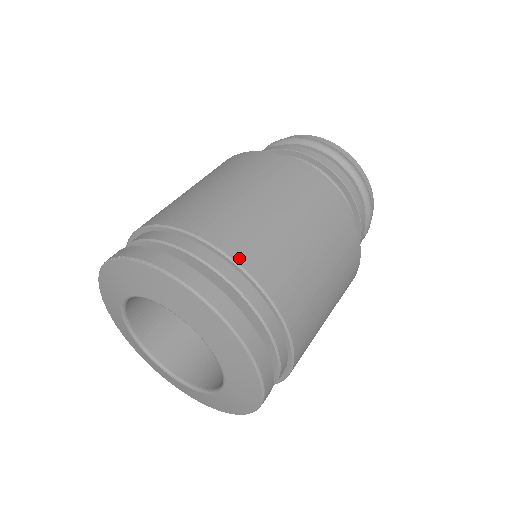
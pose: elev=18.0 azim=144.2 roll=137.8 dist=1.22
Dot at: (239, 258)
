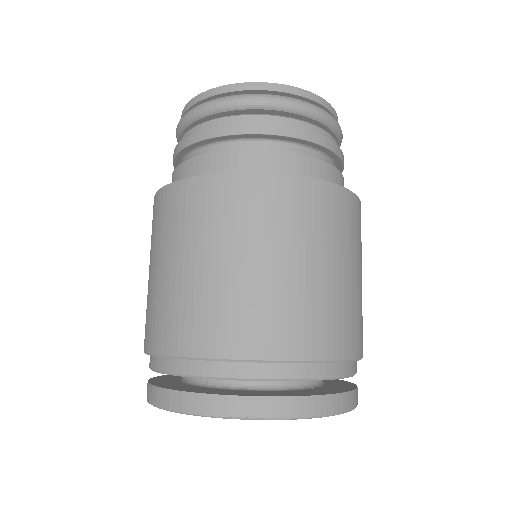
Dot at: (355, 354)
